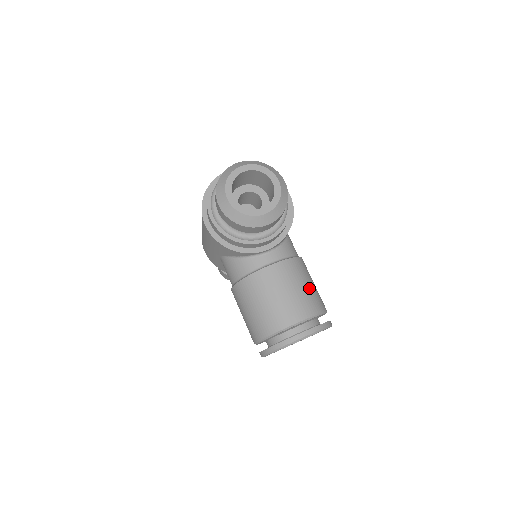
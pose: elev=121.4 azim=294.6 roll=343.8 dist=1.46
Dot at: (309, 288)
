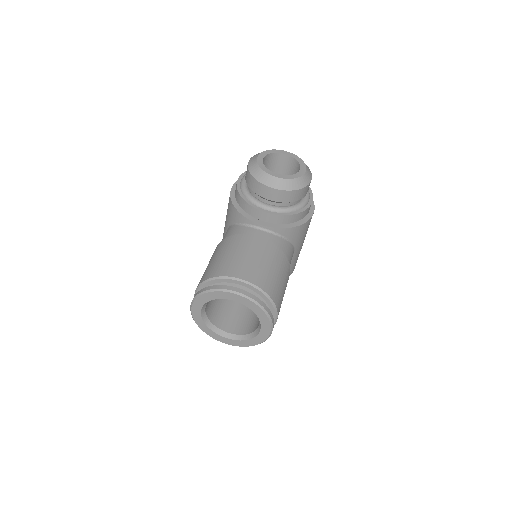
Dot at: (275, 274)
